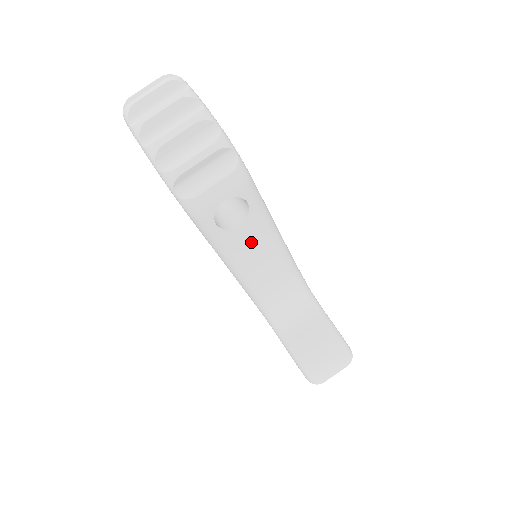
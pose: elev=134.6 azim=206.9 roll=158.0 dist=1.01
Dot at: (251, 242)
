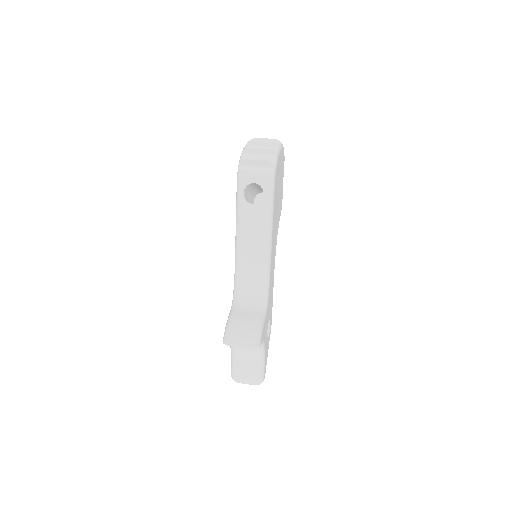
Dot at: (253, 221)
